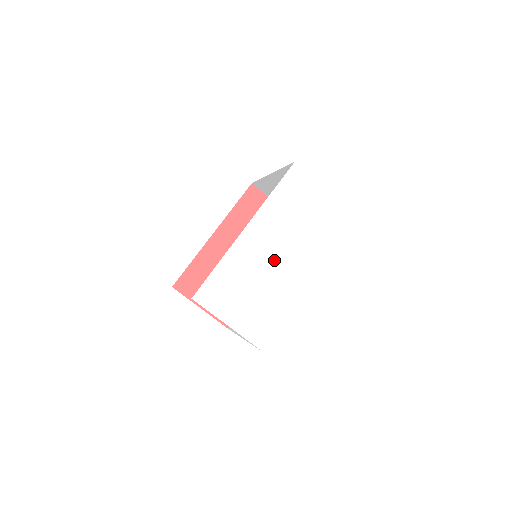
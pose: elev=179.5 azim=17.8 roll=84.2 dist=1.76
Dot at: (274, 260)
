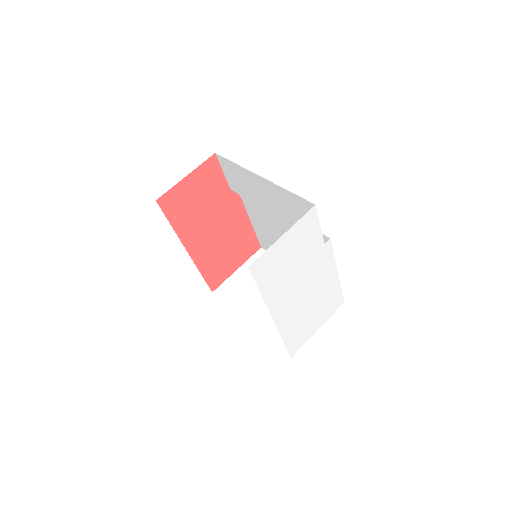
Dot at: (304, 293)
